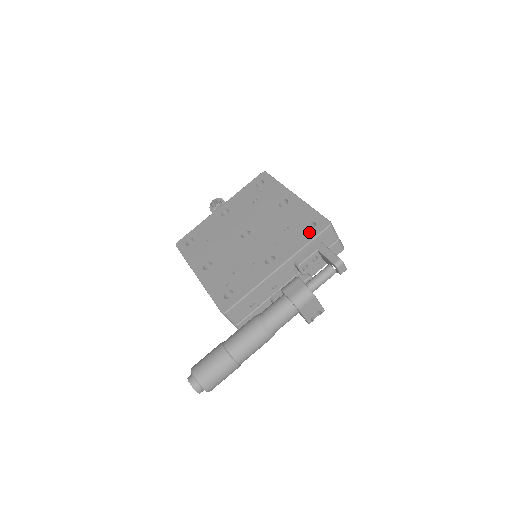
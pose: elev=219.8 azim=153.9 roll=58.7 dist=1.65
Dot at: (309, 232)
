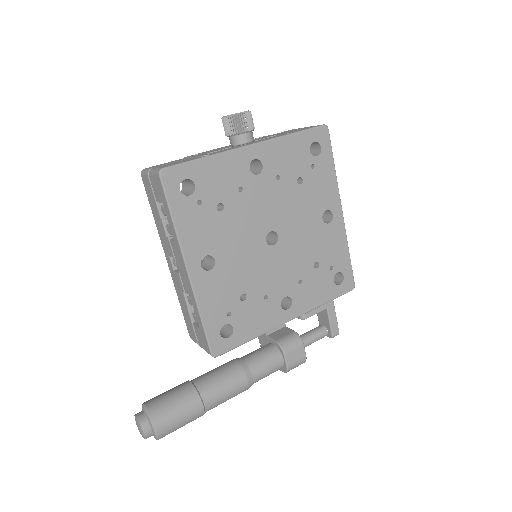
Dot at: (334, 287)
